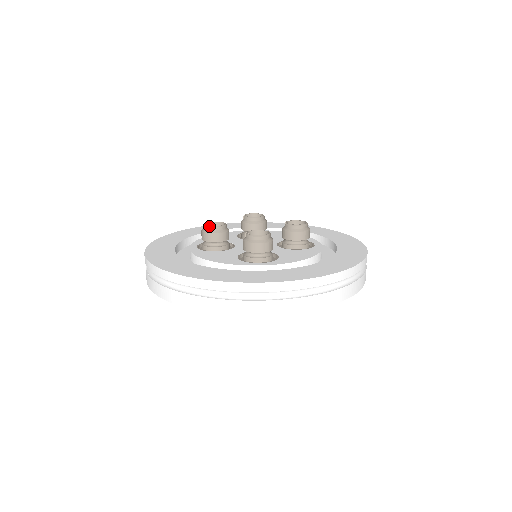
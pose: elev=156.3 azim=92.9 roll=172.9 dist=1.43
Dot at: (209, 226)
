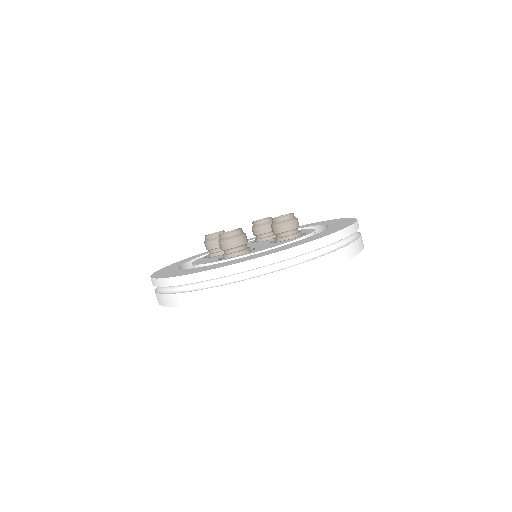
Dot at: (206, 236)
